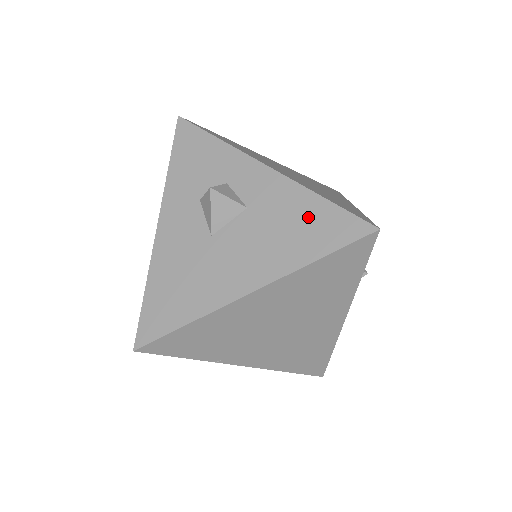
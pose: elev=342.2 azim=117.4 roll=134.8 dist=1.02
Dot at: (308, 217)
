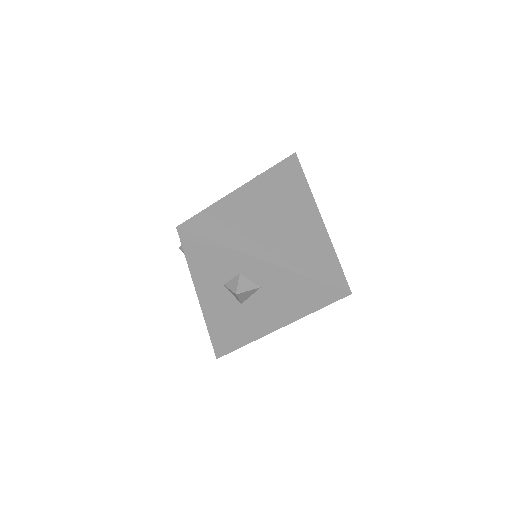
Dot at: (305, 290)
